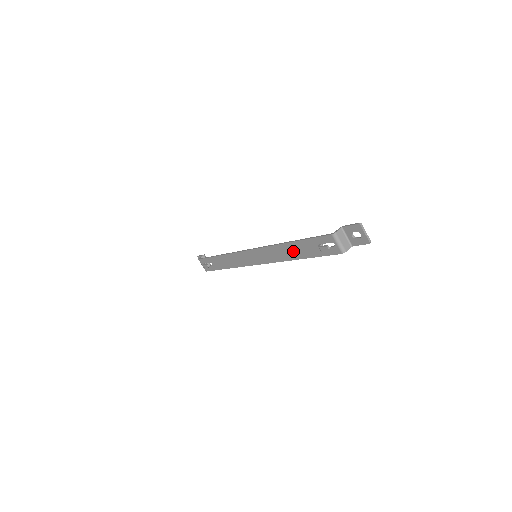
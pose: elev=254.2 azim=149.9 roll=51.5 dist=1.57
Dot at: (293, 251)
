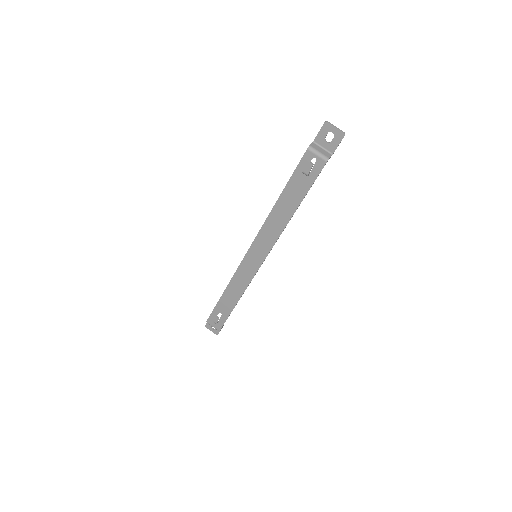
Dot at: (285, 208)
